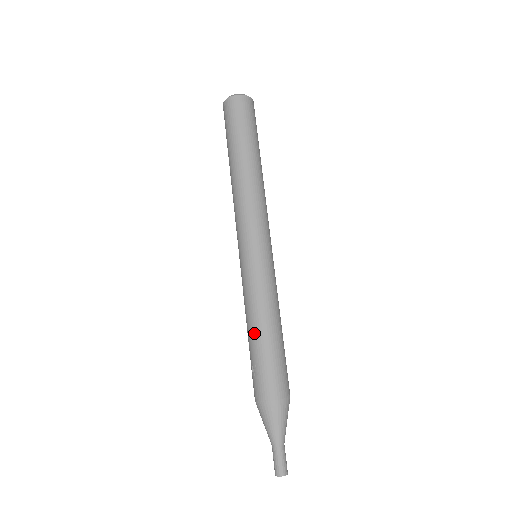
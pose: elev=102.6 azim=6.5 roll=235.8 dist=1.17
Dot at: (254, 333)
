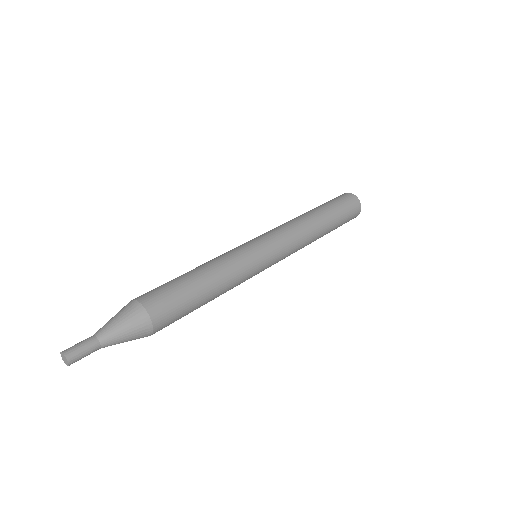
Dot at: occluded
